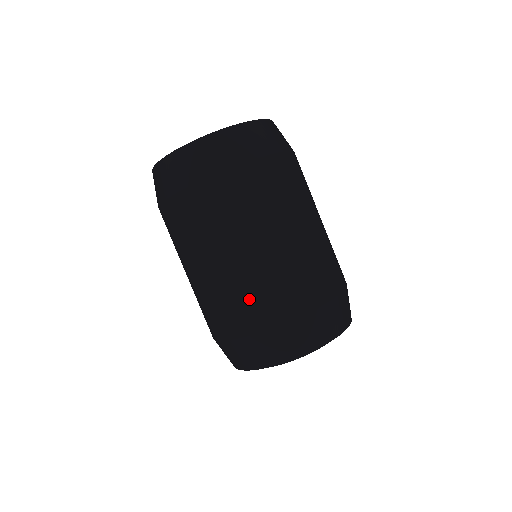
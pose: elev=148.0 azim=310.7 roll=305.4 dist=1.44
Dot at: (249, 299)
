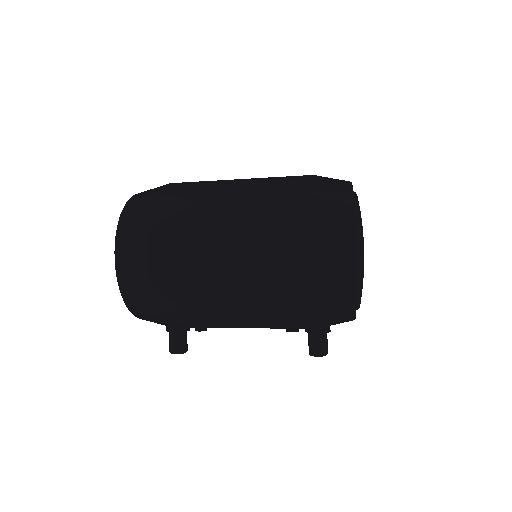
Dot at: (275, 195)
